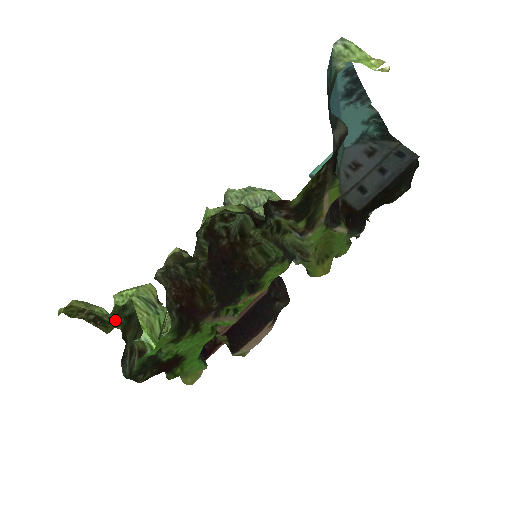
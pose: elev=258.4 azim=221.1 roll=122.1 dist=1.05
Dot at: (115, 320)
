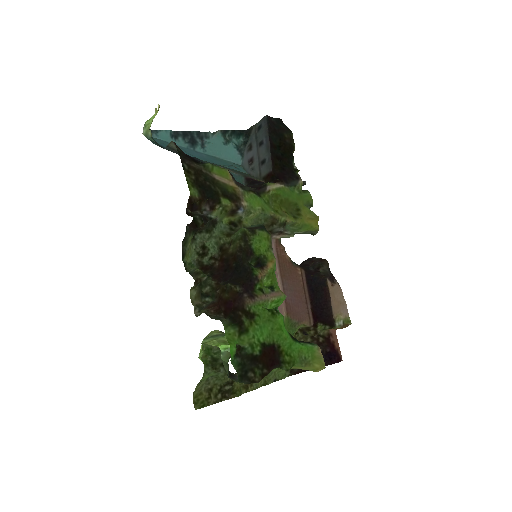
Dot at: (231, 381)
